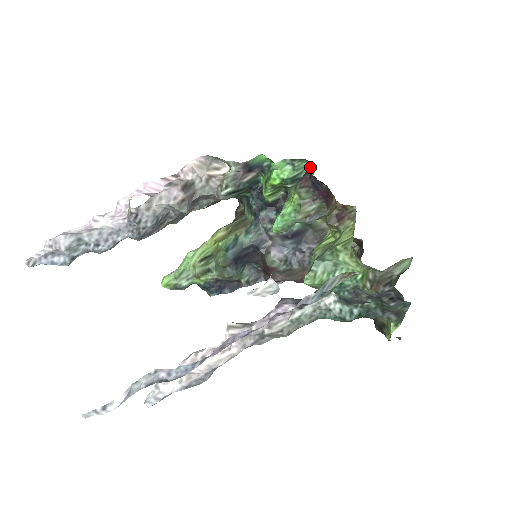
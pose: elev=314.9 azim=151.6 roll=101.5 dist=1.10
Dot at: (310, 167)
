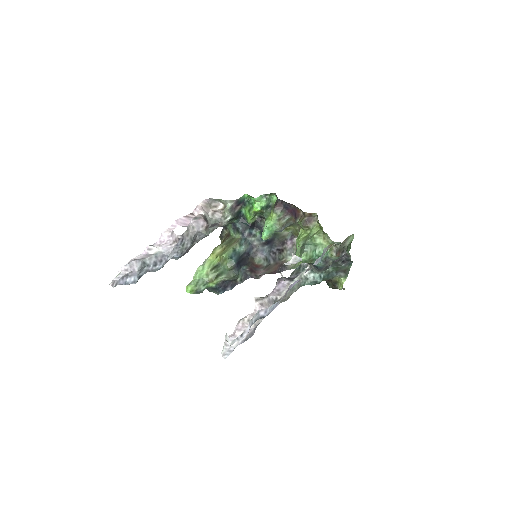
Dot at: (274, 198)
